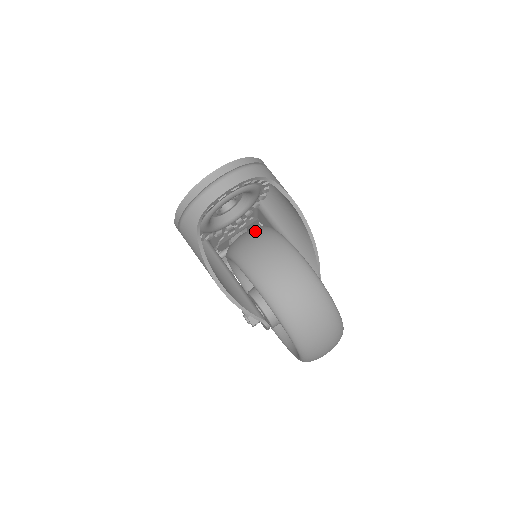
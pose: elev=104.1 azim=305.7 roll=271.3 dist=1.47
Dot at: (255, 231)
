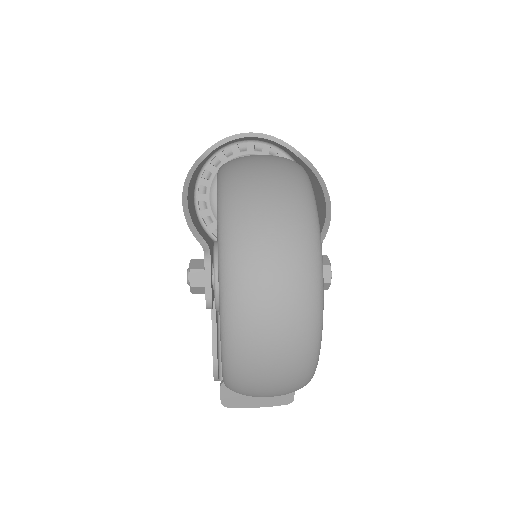
Dot at: occluded
